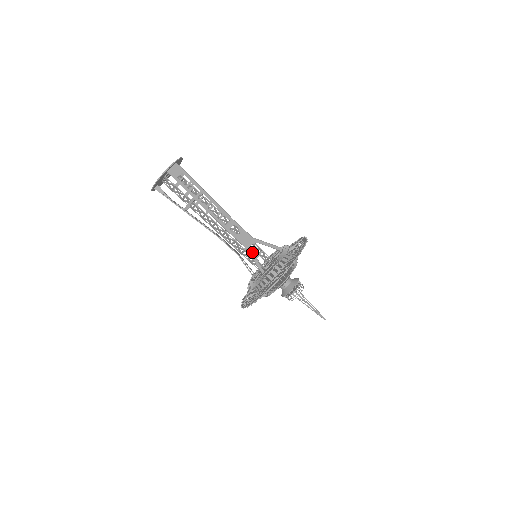
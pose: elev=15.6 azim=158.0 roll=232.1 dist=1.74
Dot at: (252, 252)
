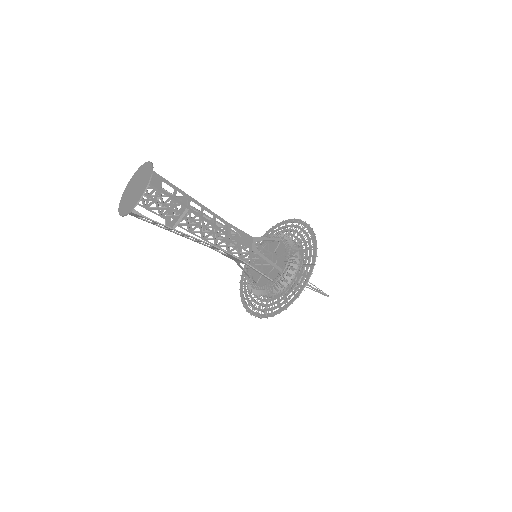
Dot at: (242, 254)
